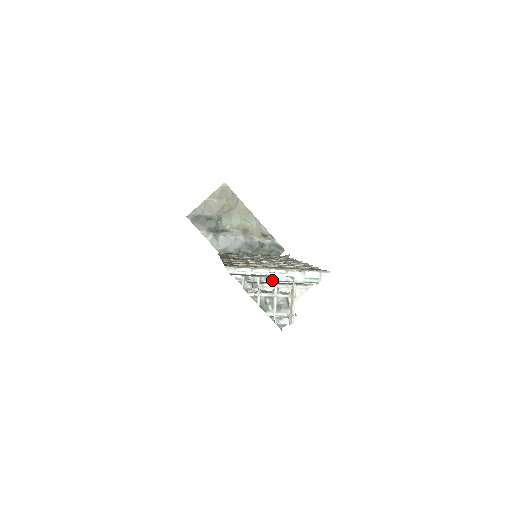
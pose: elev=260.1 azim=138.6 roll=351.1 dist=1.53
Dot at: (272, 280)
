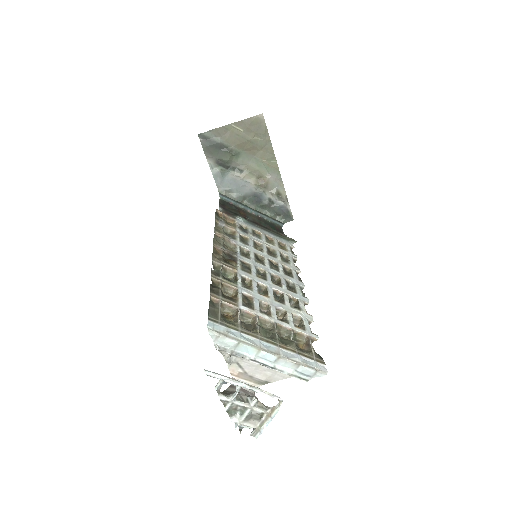
Dot at: (257, 360)
